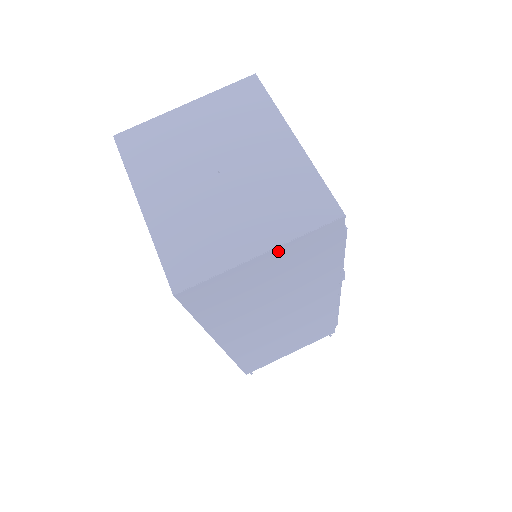
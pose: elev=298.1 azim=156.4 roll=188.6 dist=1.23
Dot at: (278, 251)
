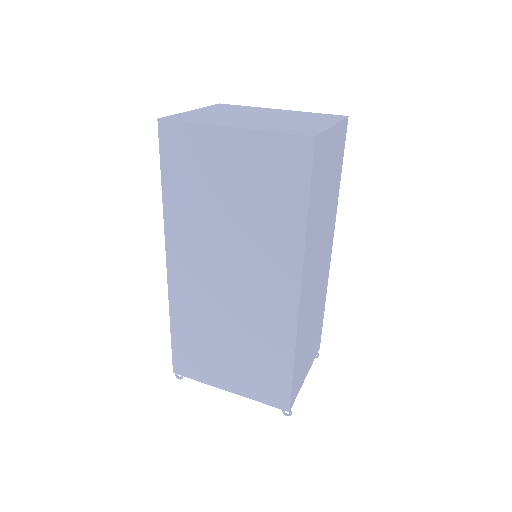
Dot at: (336, 130)
